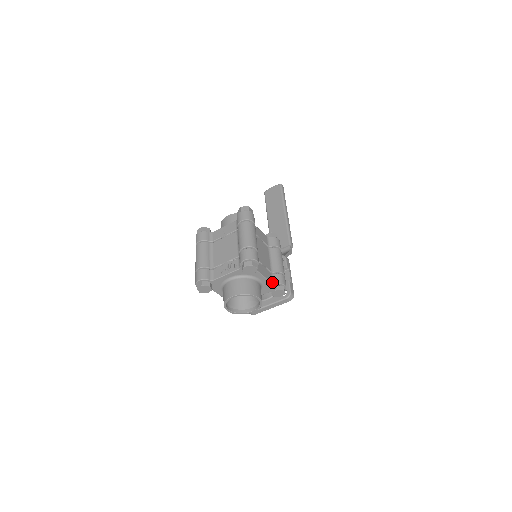
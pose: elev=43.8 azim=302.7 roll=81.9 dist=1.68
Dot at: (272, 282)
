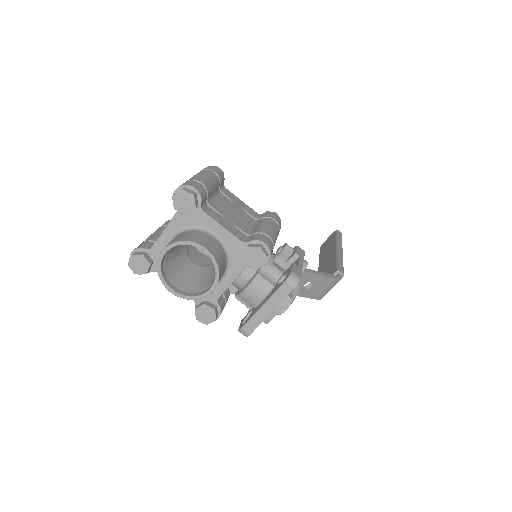
Dot at: (242, 241)
